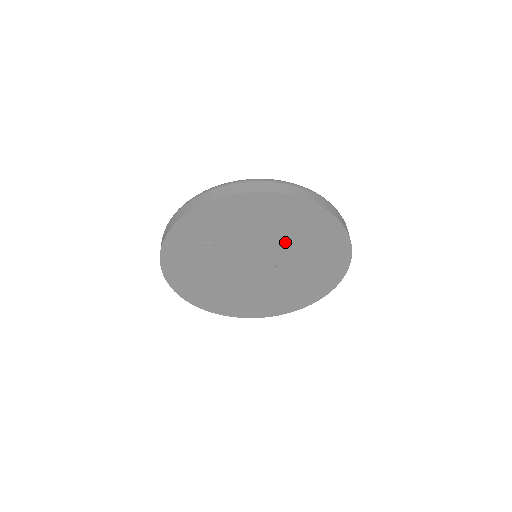
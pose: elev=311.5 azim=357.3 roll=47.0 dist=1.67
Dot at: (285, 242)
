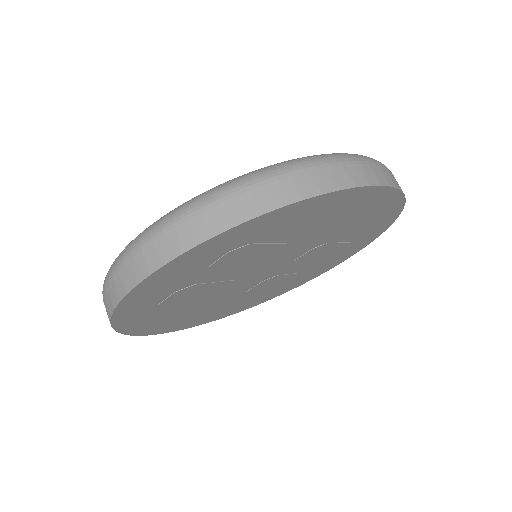
Dot at: (308, 239)
